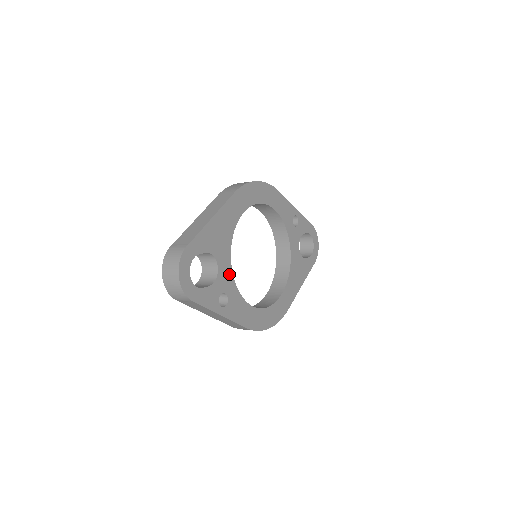
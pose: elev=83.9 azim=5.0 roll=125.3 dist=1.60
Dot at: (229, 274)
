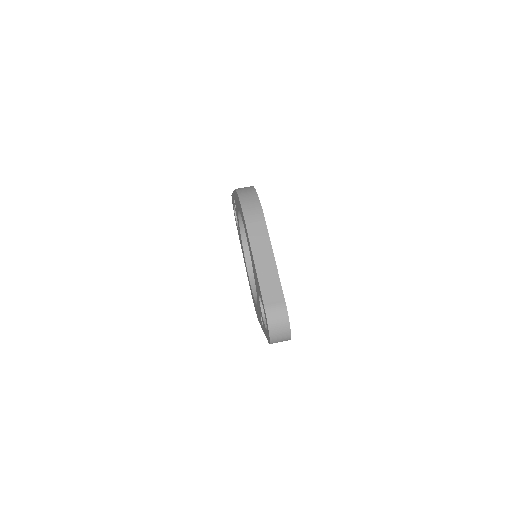
Dot at: occluded
